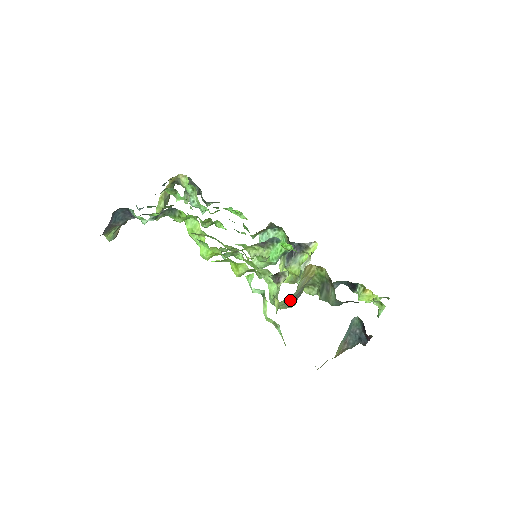
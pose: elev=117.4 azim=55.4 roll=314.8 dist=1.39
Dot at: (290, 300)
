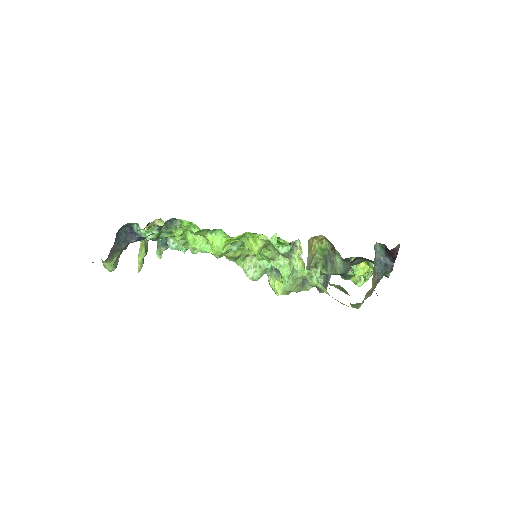
Dot at: (302, 281)
